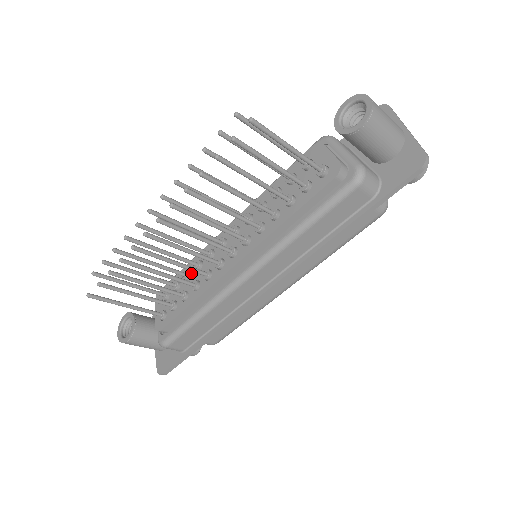
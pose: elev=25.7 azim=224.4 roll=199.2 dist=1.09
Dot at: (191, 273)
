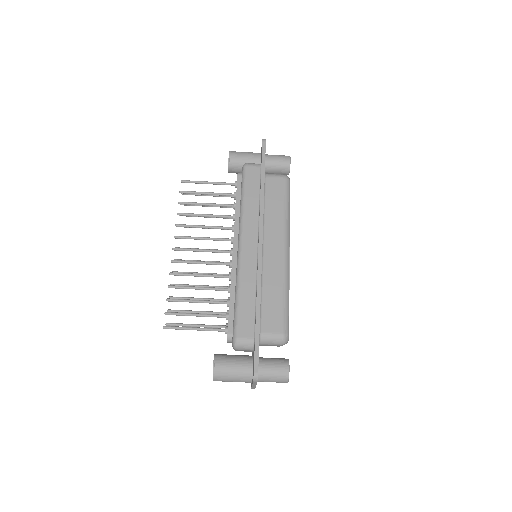
Dot at: occluded
